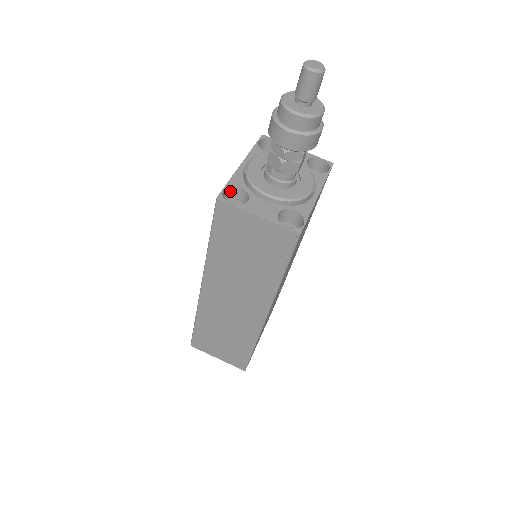
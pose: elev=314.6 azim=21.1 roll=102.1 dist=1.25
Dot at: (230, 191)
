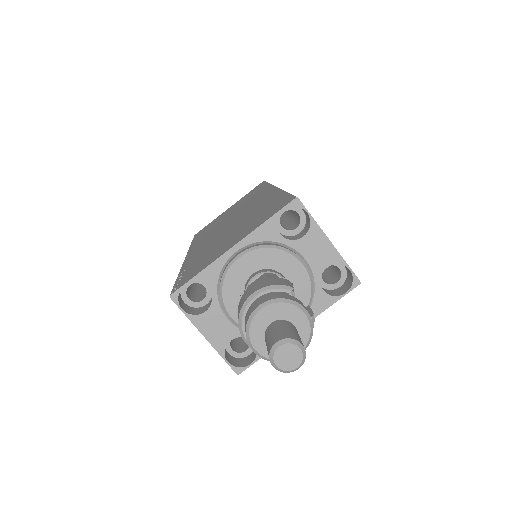
Dot at: (198, 280)
